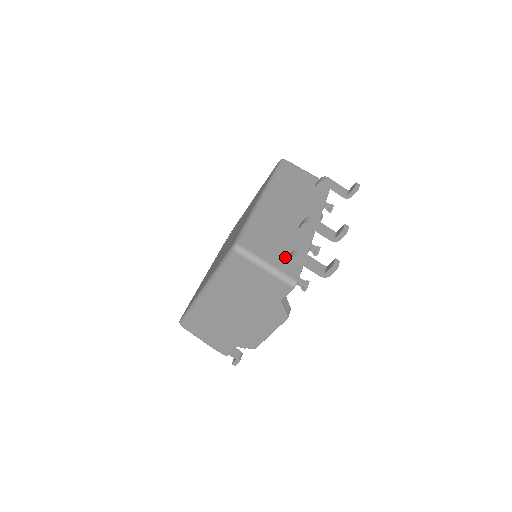
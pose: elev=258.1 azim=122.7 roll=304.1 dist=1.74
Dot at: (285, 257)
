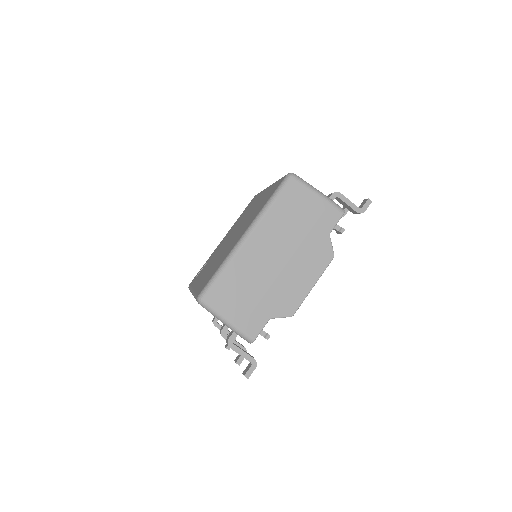
Dot at: occluded
